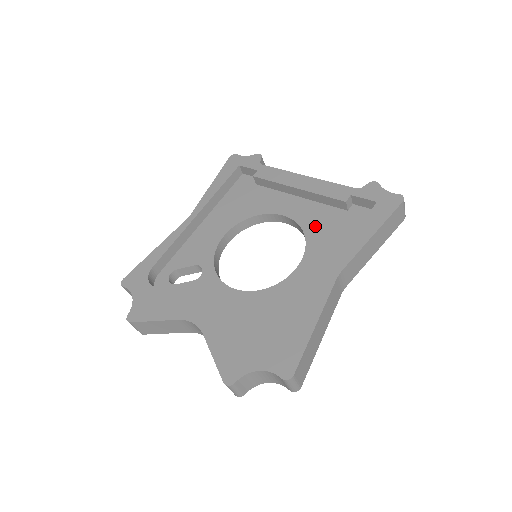
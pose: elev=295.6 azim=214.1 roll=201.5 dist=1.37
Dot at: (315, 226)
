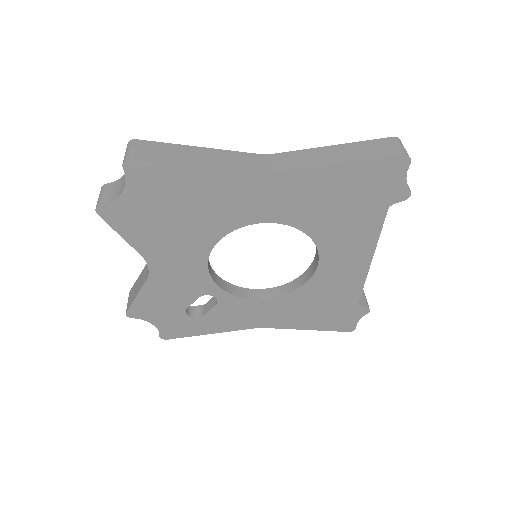
Dot at: occluded
